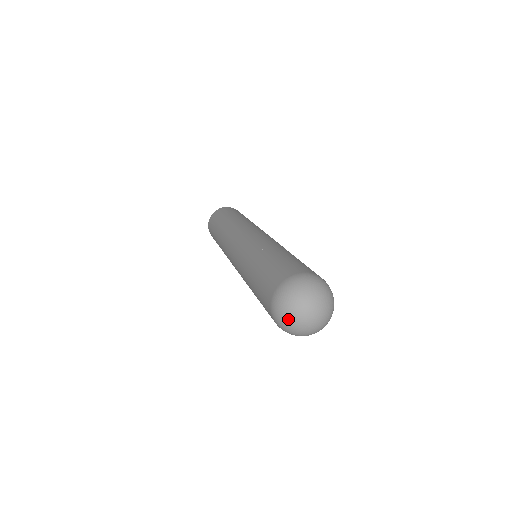
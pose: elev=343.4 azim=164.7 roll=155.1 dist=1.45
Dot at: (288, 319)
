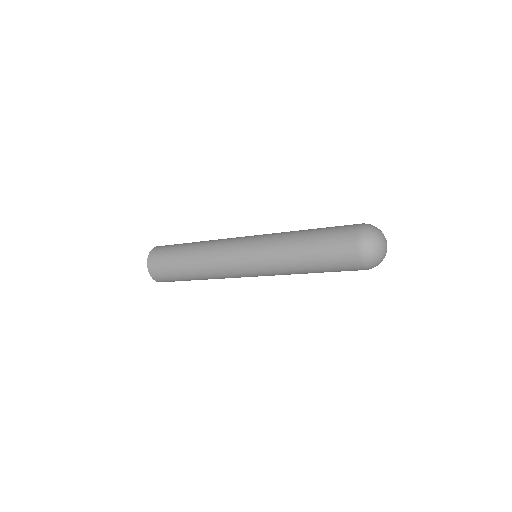
Dot at: (376, 248)
